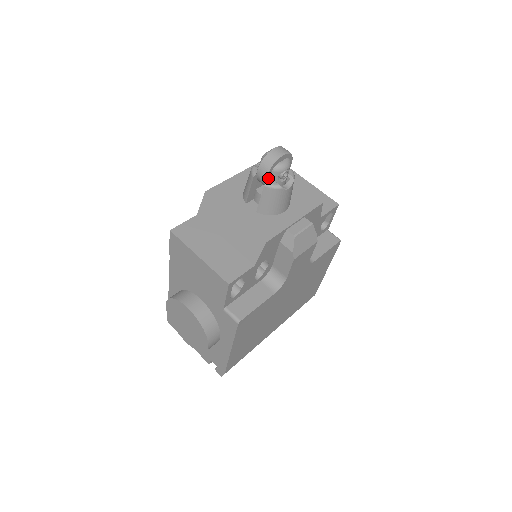
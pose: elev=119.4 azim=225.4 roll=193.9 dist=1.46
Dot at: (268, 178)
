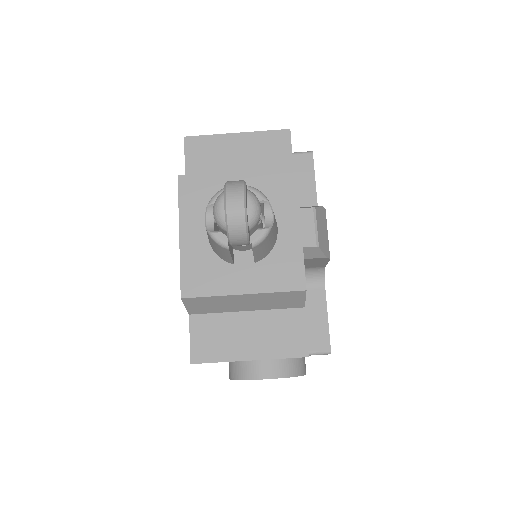
Dot at: (249, 238)
